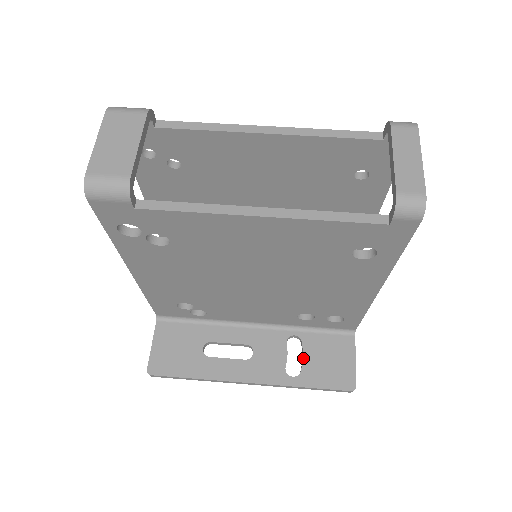
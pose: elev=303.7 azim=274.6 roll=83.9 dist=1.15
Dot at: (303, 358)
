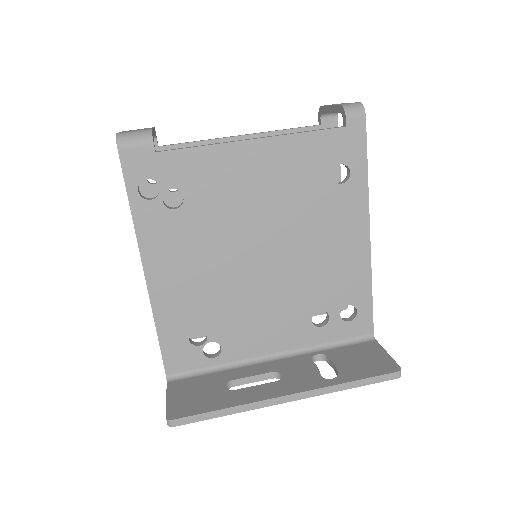
Dot at: (335, 365)
